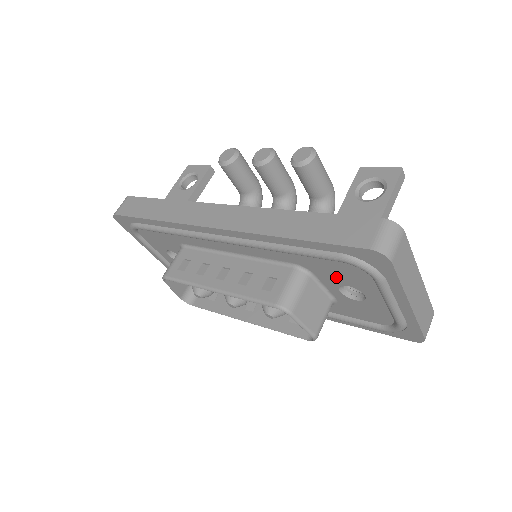
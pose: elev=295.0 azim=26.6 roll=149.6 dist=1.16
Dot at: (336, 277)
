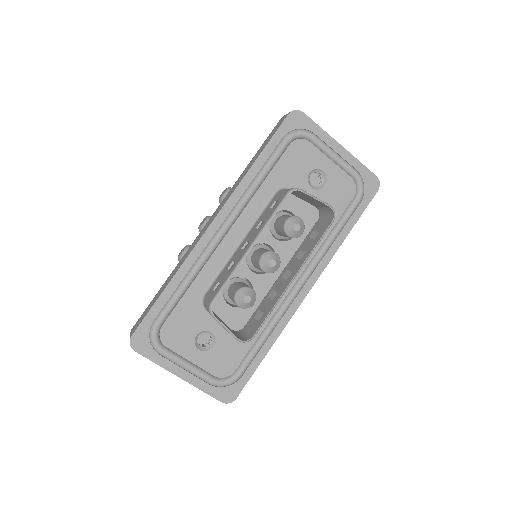
Dot at: (299, 172)
